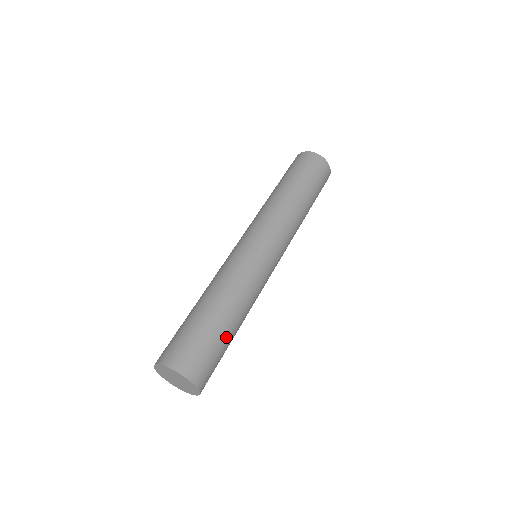
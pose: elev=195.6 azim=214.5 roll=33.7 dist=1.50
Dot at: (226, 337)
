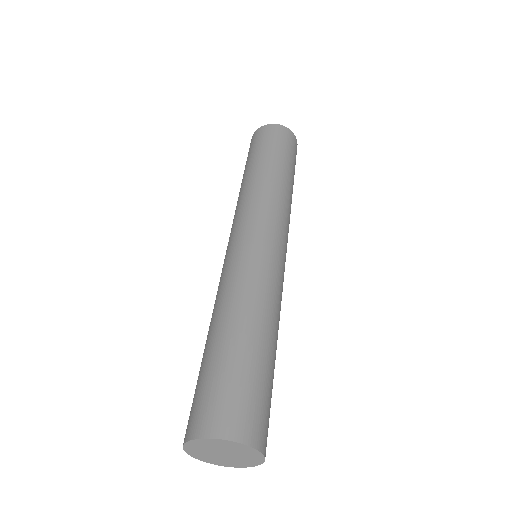
Dot at: (273, 375)
